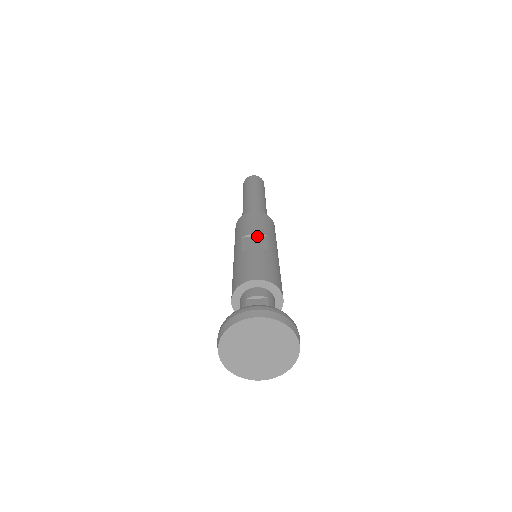
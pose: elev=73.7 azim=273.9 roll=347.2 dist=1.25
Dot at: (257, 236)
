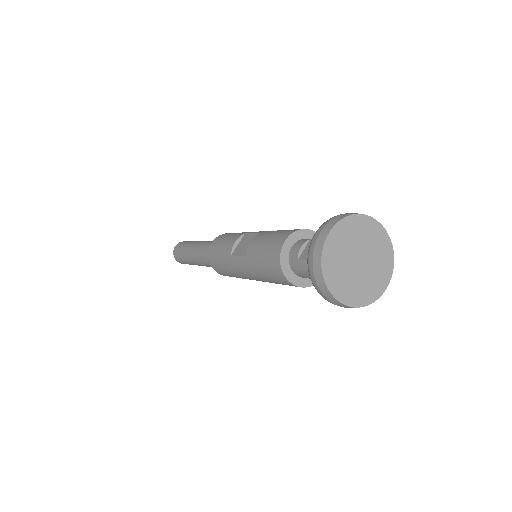
Dot at: (239, 242)
